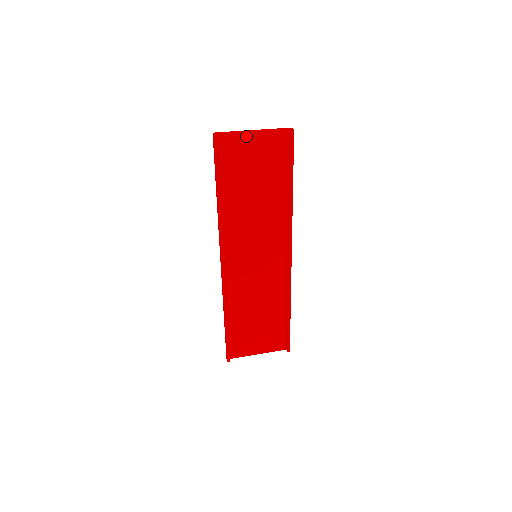
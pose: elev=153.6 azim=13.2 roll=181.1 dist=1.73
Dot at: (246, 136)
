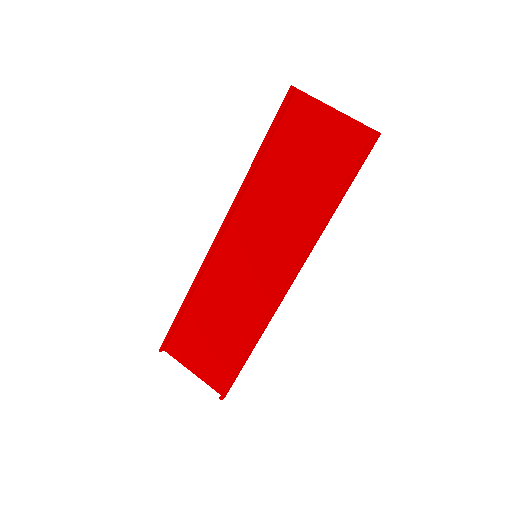
Dot at: (324, 110)
